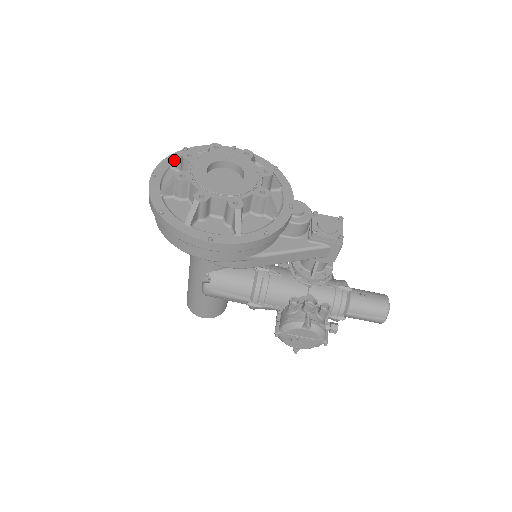
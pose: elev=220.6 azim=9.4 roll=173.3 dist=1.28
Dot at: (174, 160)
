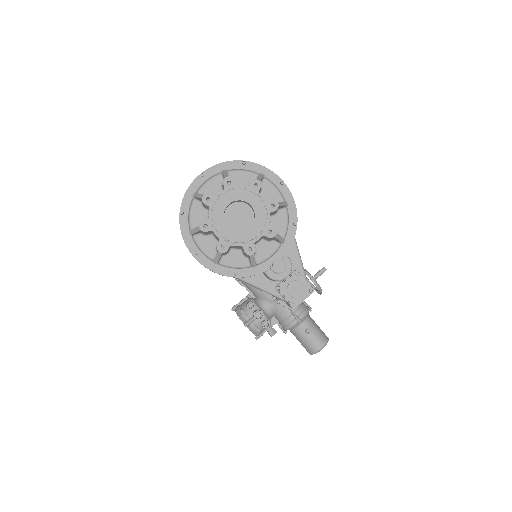
Dot at: (228, 168)
